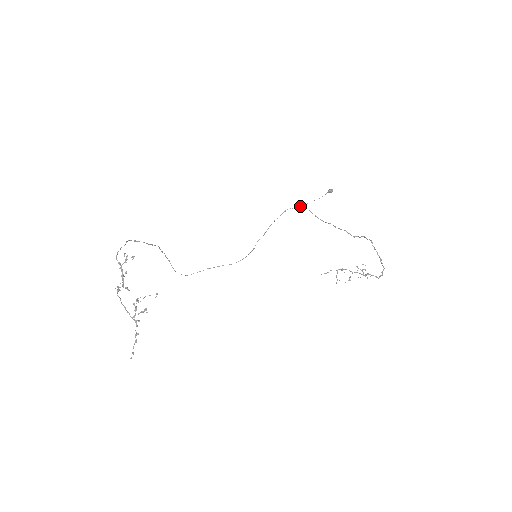
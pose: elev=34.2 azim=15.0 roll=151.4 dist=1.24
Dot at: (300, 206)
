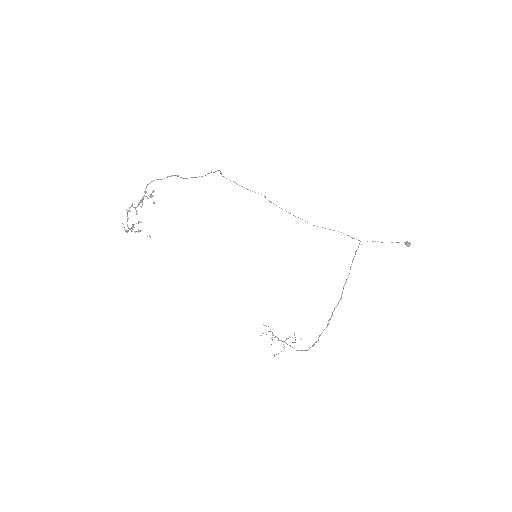
Dot at: (356, 239)
